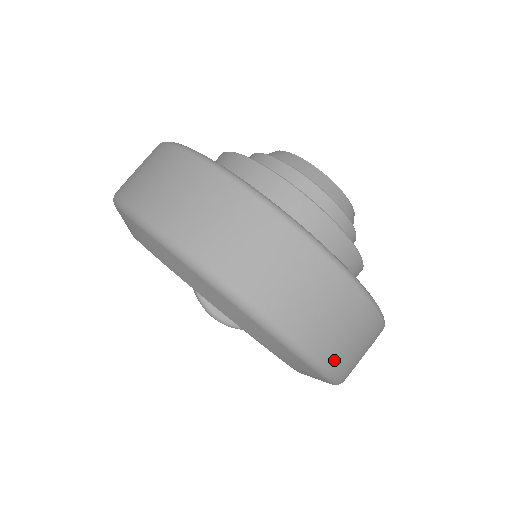
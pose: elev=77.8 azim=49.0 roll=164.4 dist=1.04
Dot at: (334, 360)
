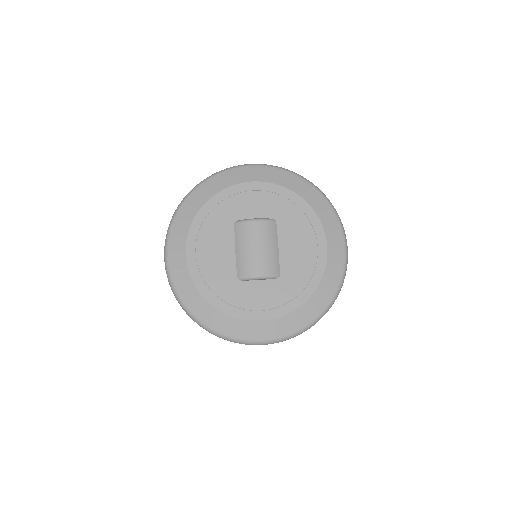
Dot at: occluded
